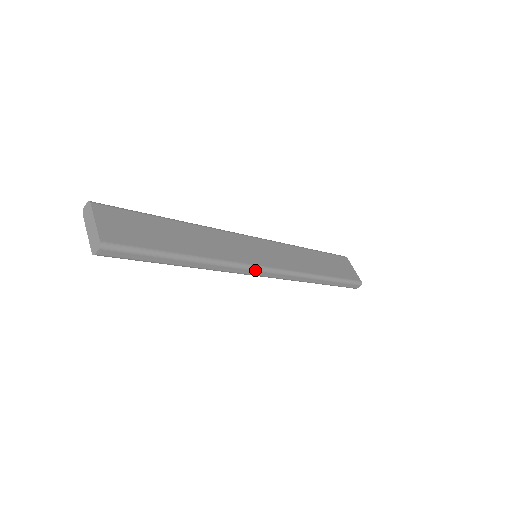
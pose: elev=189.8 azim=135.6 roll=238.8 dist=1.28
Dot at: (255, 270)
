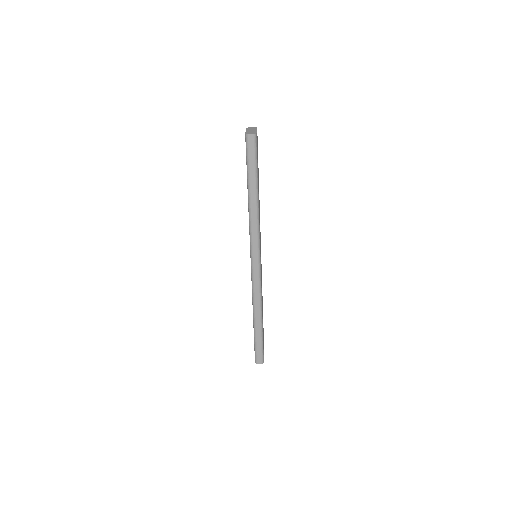
Dot at: (258, 252)
